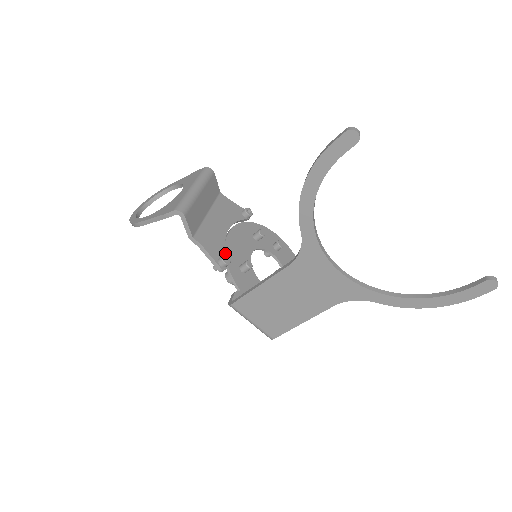
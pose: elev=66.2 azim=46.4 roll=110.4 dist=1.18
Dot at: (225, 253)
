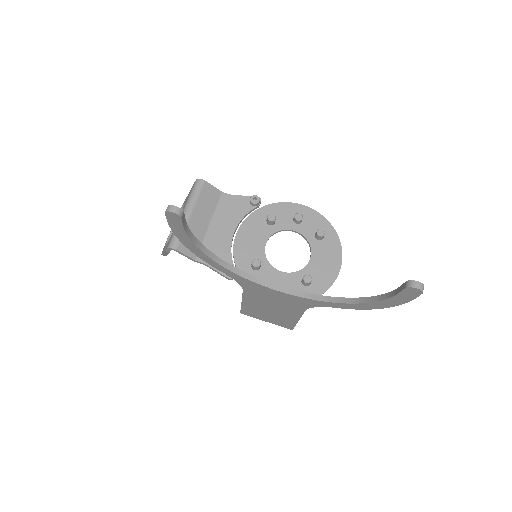
Dot at: (234, 258)
